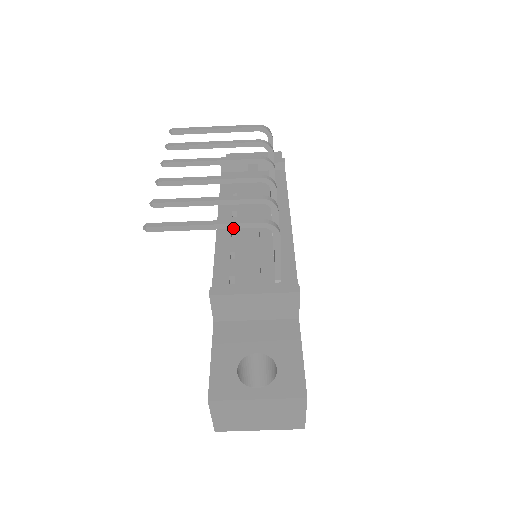
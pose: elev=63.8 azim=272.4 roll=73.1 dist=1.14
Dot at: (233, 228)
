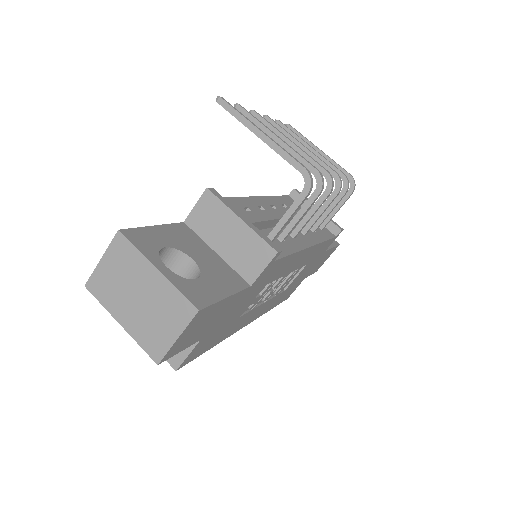
Dot at: (279, 154)
